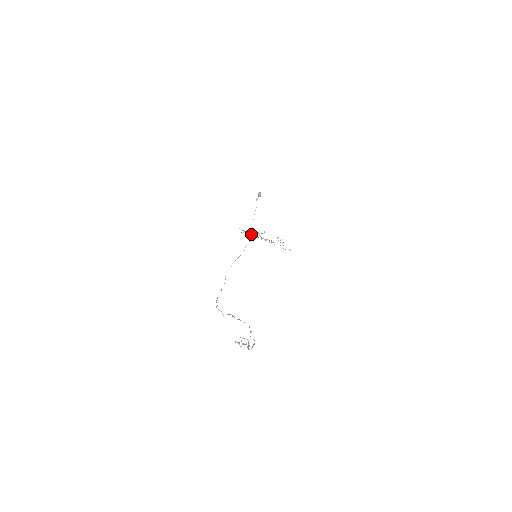
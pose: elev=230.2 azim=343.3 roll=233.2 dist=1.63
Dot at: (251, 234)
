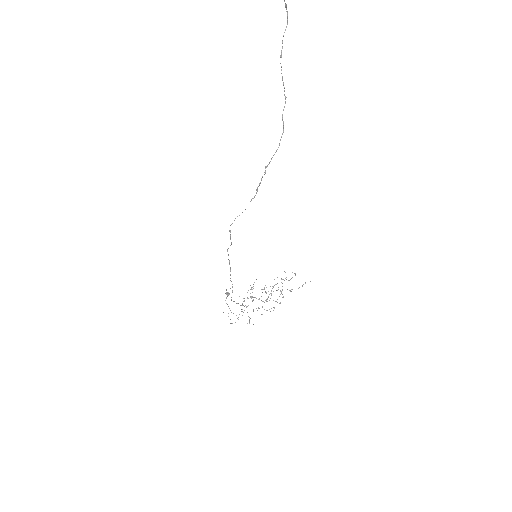
Dot at: occluded
